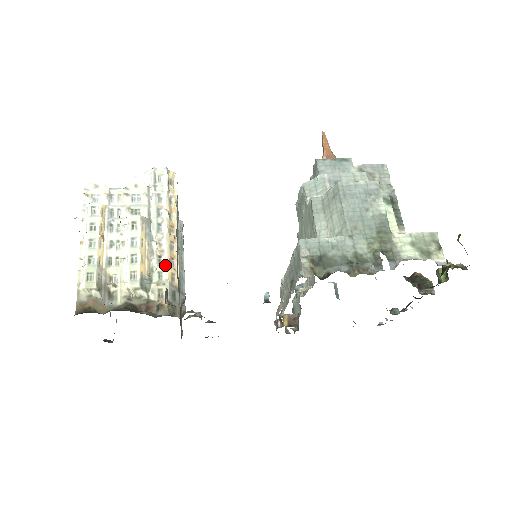
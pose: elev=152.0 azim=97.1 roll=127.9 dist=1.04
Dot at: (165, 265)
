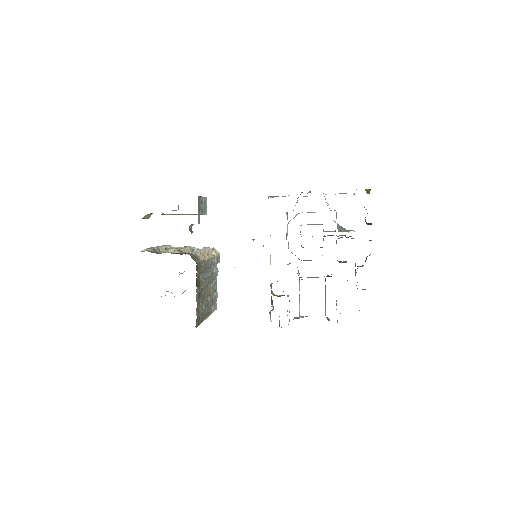
Dot at: (197, 253)
